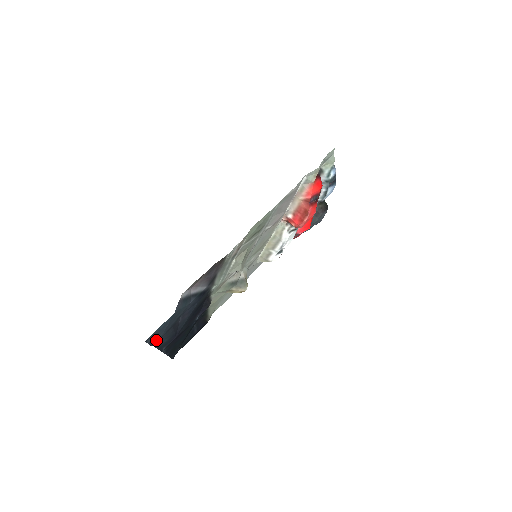
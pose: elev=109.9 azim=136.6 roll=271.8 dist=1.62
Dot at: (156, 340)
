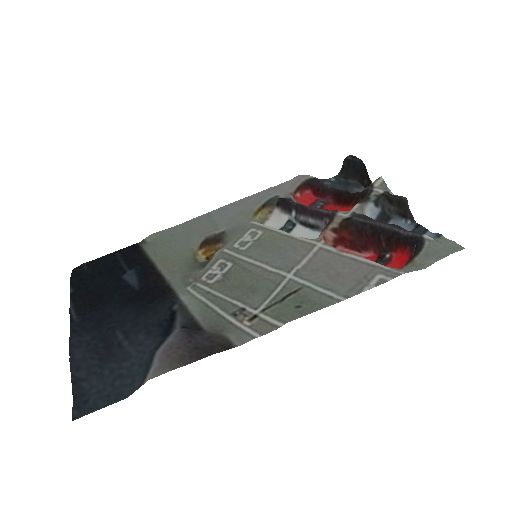
Dot at: (83, 391)
